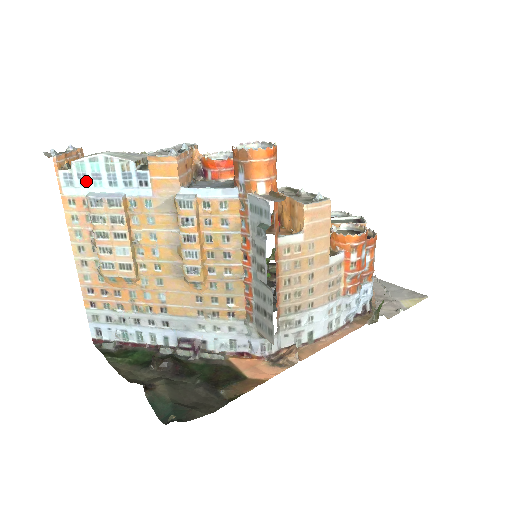
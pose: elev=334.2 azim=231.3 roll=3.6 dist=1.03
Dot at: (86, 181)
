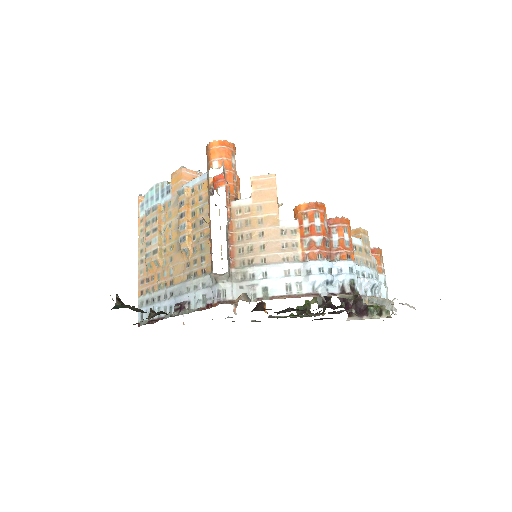
Dot at: (148, 204)
